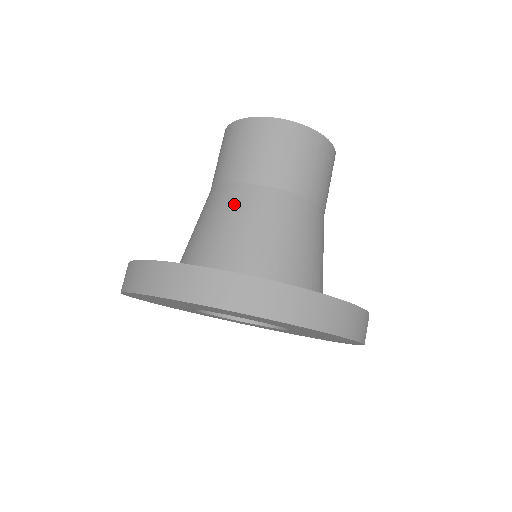
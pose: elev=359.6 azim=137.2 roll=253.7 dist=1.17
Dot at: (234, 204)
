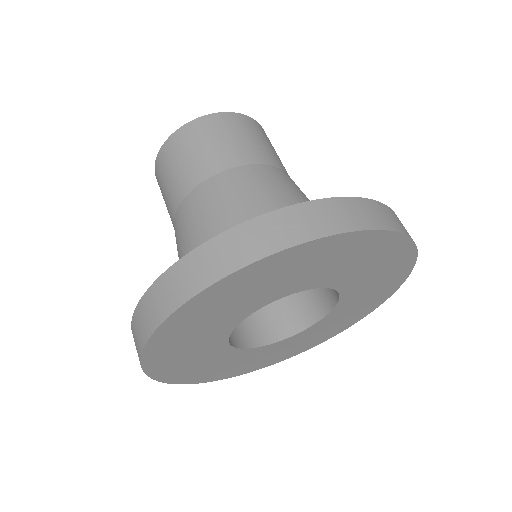
Dot at: (179, 231)
